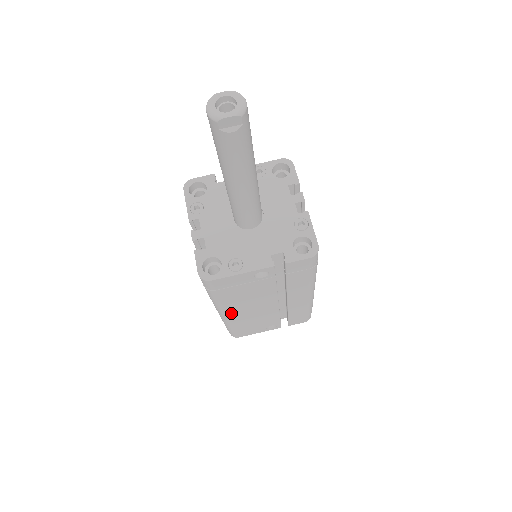
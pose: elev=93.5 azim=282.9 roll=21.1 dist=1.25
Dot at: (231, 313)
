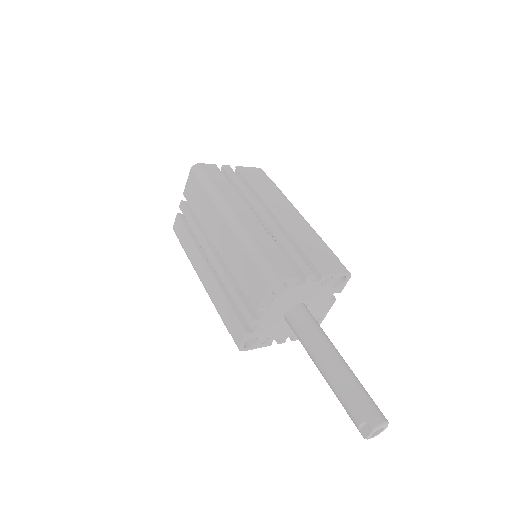
Dot at: occluded
